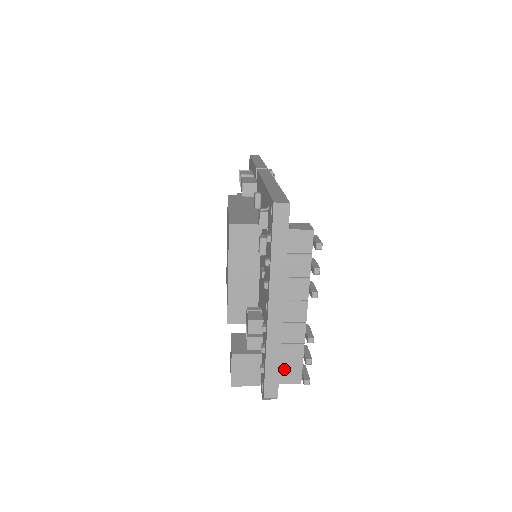
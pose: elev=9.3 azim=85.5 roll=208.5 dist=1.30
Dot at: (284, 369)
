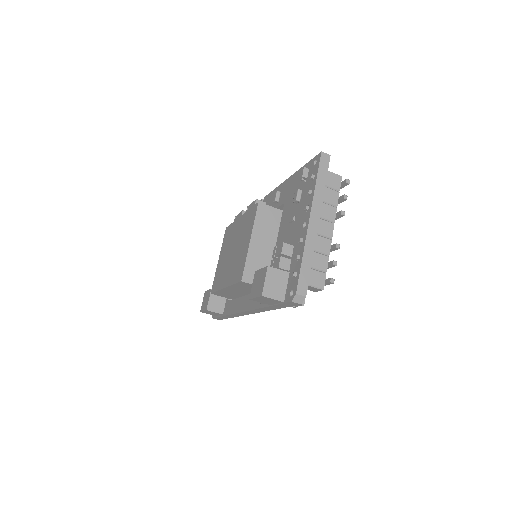
Dot at: (314, 272)
